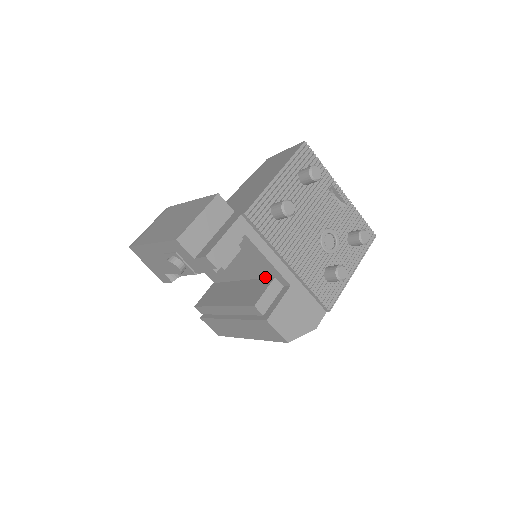
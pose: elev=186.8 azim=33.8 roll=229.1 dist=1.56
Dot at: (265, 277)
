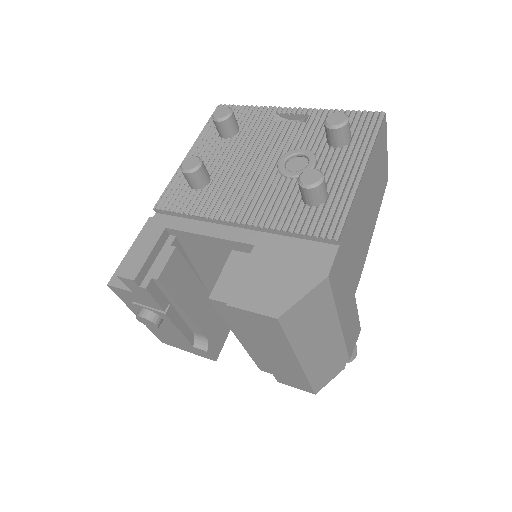
Dot at: occluded
